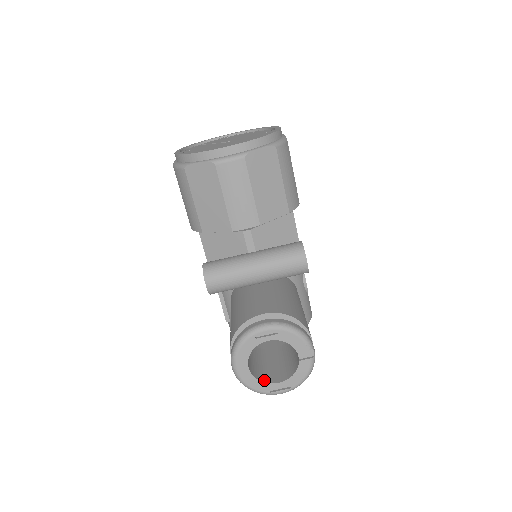
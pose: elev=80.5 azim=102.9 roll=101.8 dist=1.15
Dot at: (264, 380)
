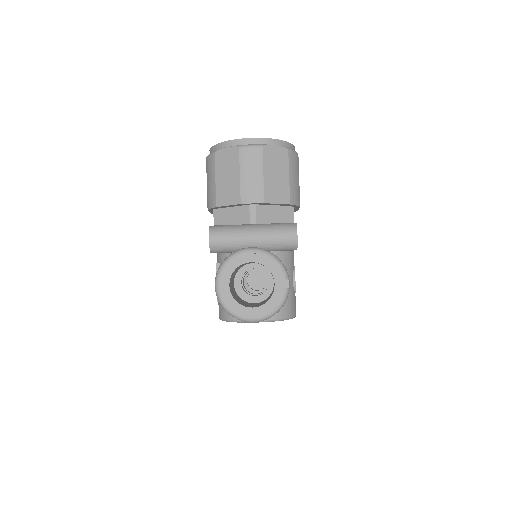
Dot at: (240, 304)
